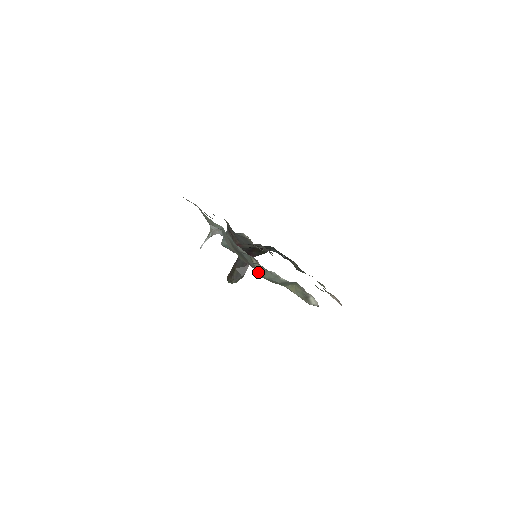
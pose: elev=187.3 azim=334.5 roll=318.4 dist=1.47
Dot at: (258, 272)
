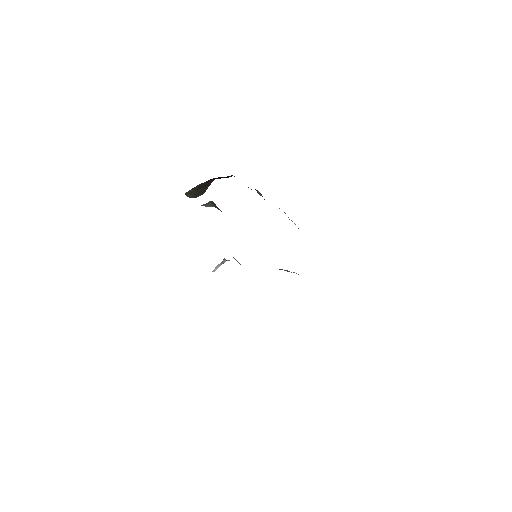
Dot at: occluded
